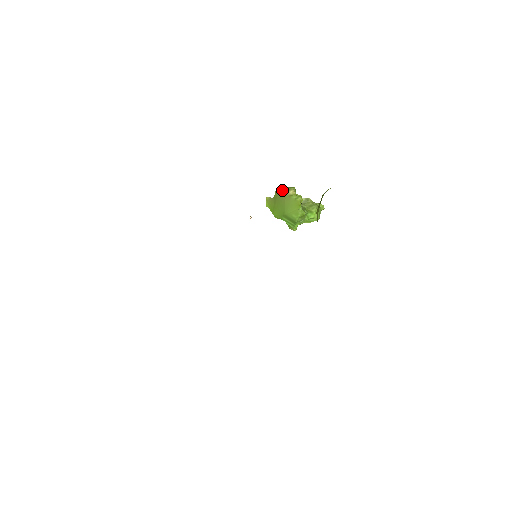
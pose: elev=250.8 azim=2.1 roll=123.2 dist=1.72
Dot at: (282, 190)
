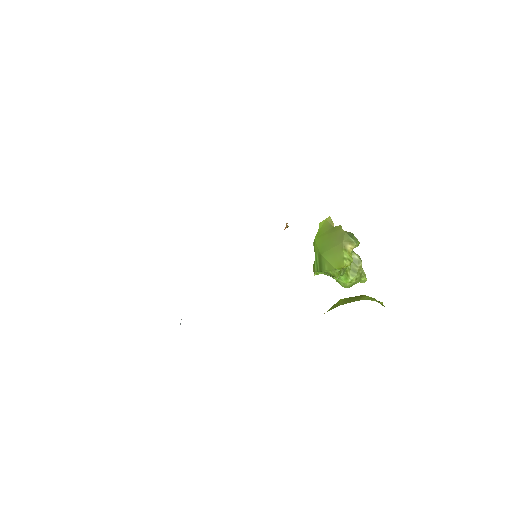
Dot at: (346, 233)
